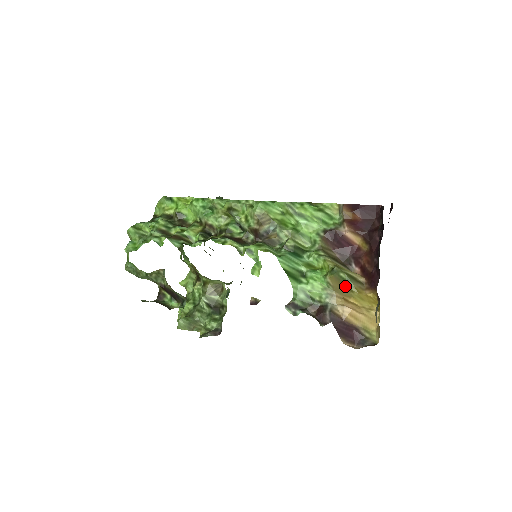
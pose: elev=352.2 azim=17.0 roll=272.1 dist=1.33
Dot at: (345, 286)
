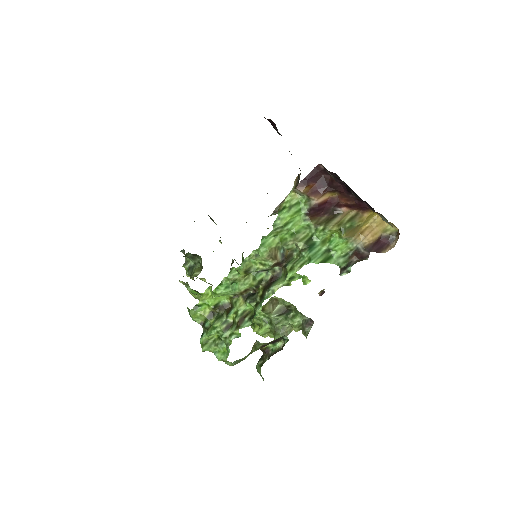
Dot at: (354, 228)
